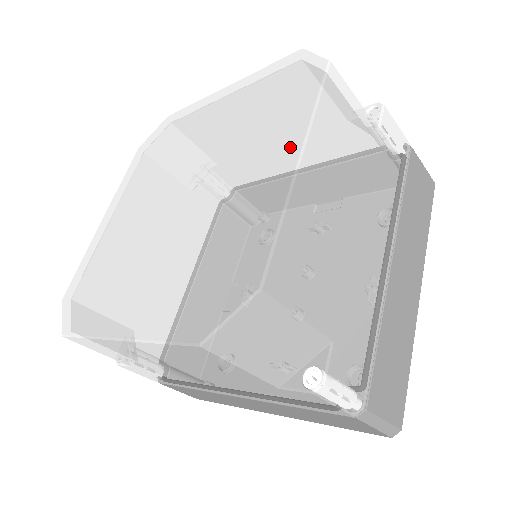
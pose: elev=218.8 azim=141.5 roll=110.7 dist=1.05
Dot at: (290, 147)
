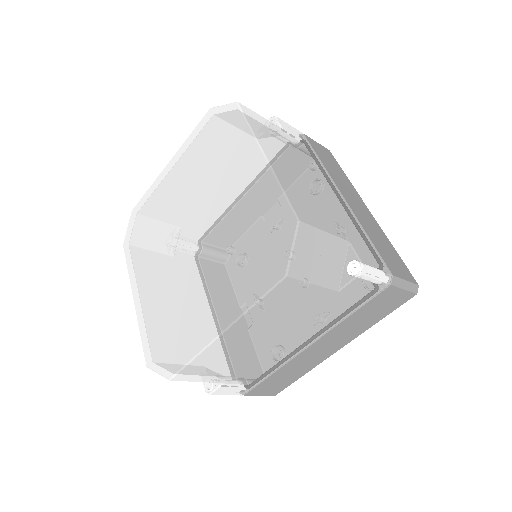
Dot at: (251, 154)
